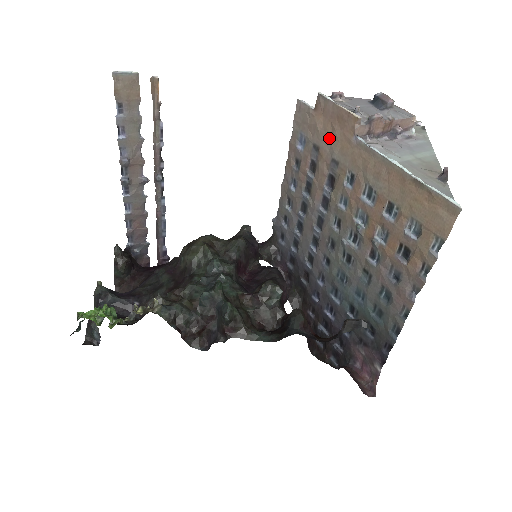
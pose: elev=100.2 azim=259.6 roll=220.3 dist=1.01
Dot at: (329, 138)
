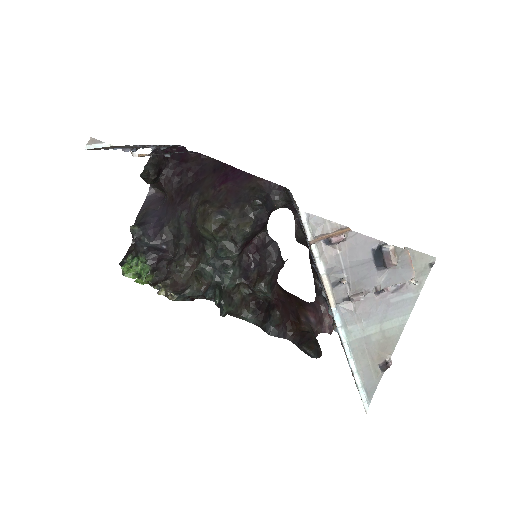
Dot at: occluded
